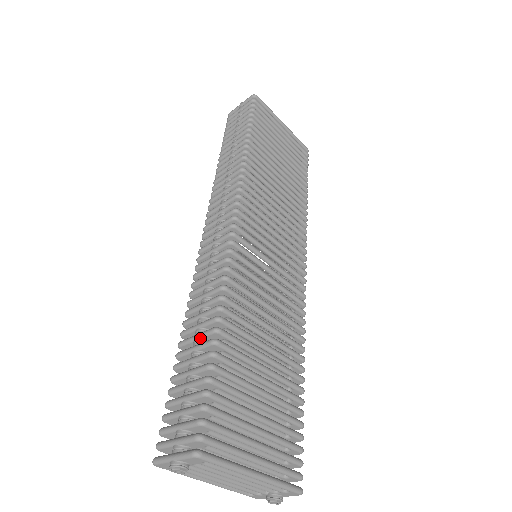
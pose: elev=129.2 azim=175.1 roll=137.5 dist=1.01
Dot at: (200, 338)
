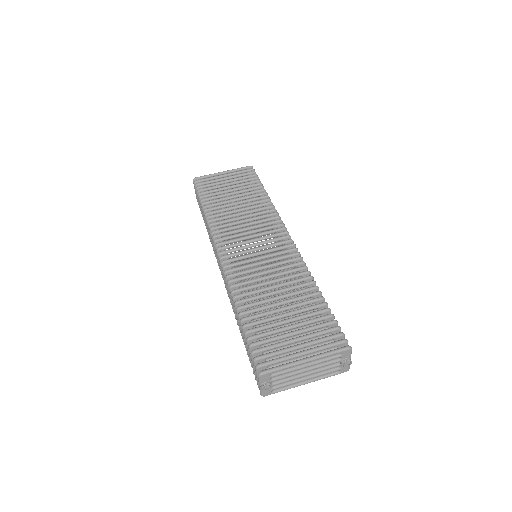
Dot at: occluded
